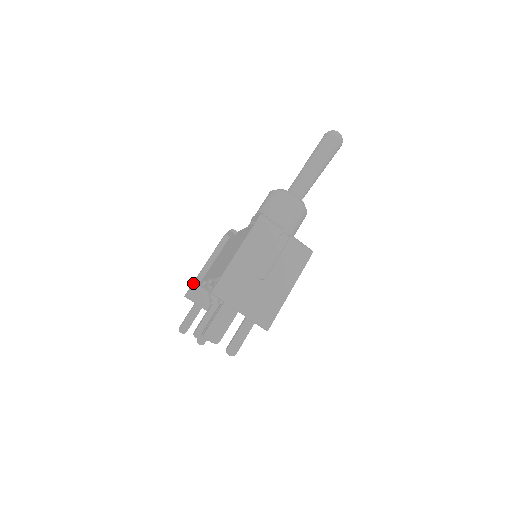
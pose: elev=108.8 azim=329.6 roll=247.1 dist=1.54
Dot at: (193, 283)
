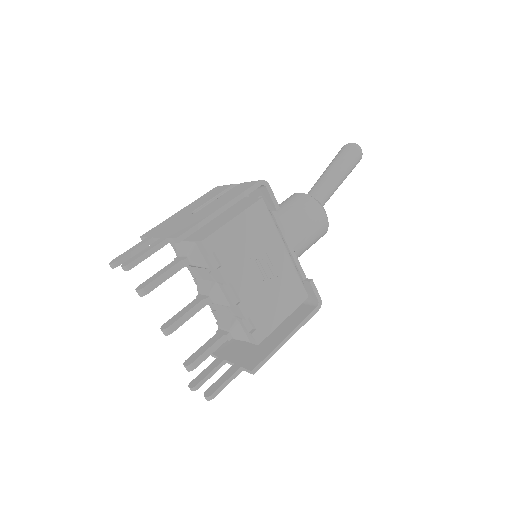
Dot at: occluded
